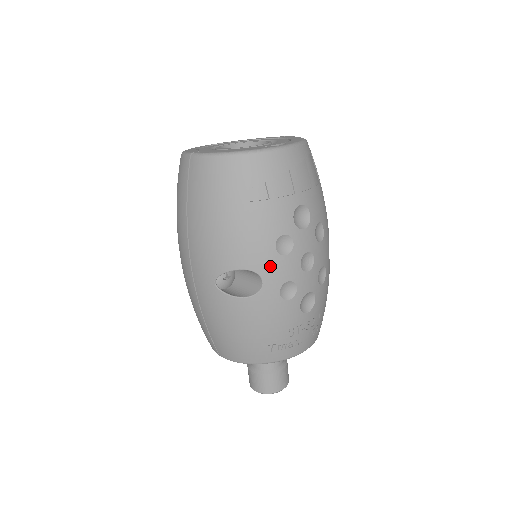
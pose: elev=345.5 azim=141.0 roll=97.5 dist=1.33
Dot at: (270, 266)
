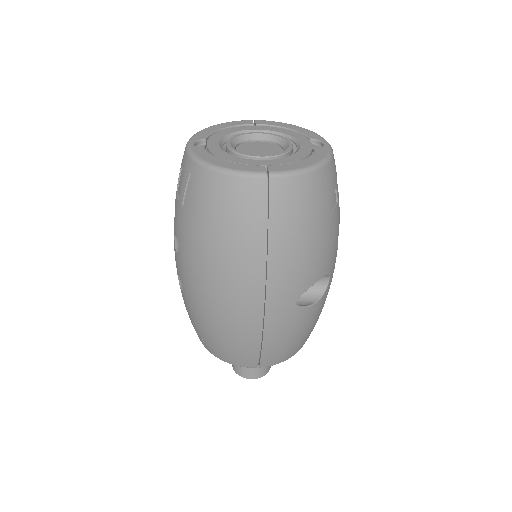
Dot at: (334, 263)
